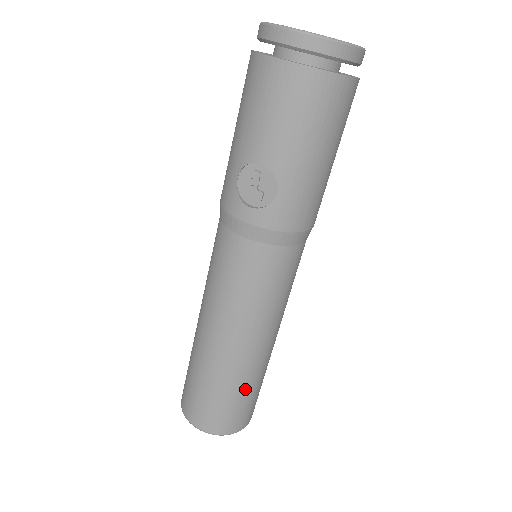
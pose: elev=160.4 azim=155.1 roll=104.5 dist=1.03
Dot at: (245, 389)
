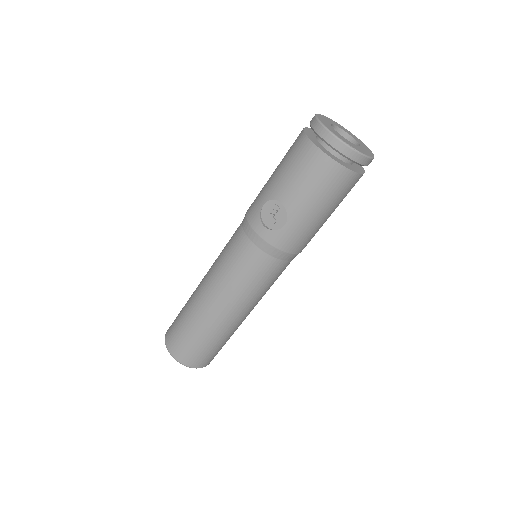
Dot at: (214, 341)
